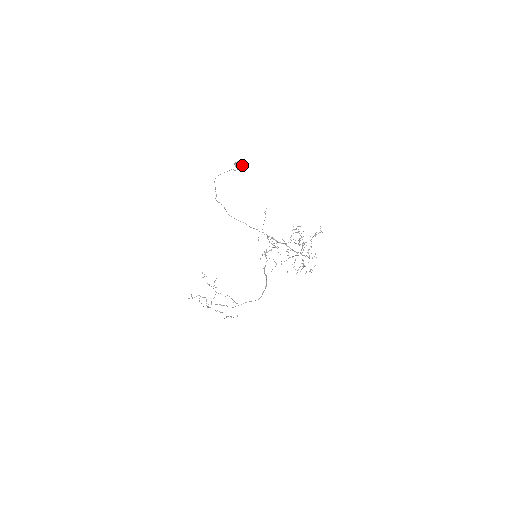
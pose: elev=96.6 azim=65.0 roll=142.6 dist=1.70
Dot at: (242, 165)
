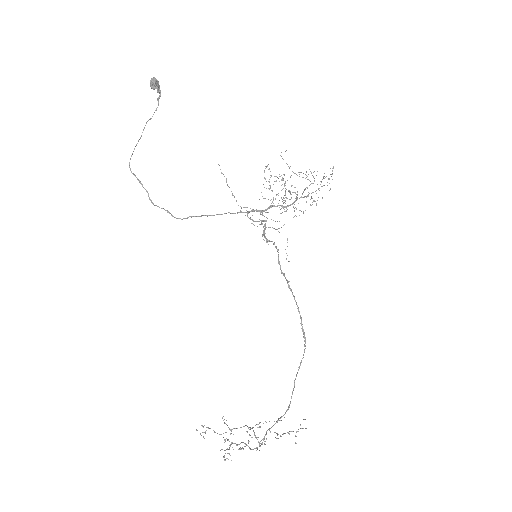
Dot at: (159, 91)
